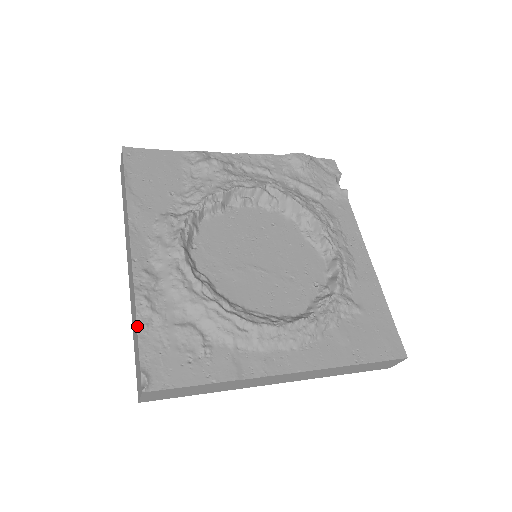
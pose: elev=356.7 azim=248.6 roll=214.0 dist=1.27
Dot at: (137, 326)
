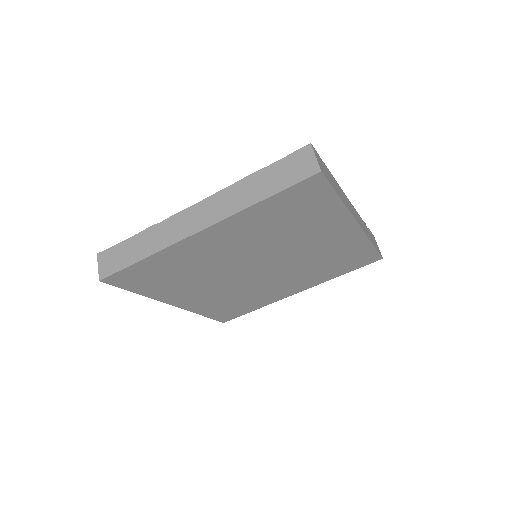
Dot at: occluded
